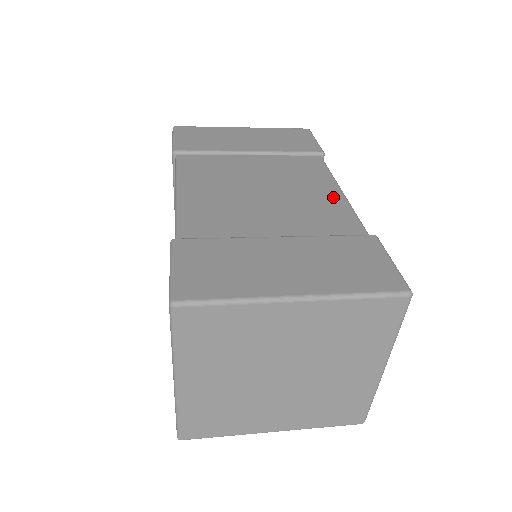
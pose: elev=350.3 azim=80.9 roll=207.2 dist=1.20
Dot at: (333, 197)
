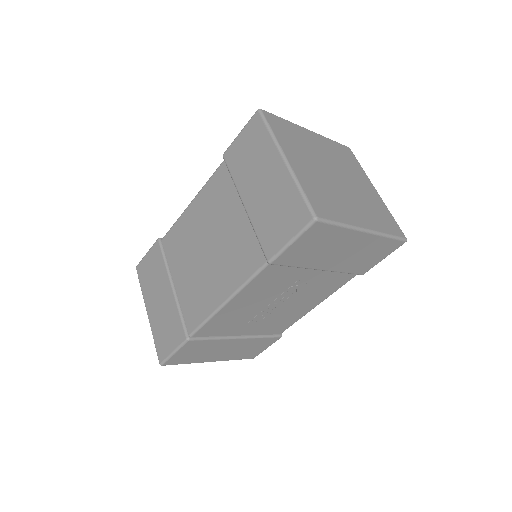
Dot at: occluded
